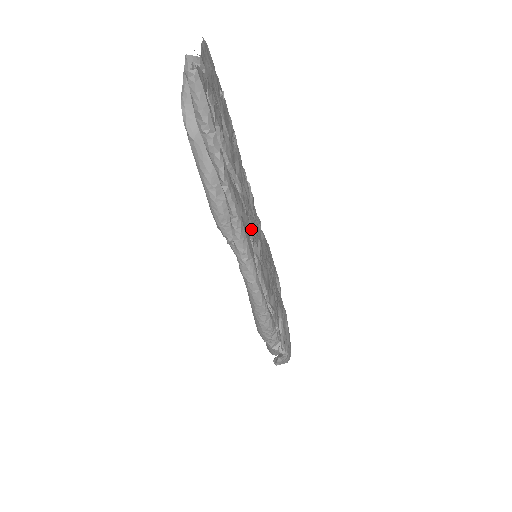
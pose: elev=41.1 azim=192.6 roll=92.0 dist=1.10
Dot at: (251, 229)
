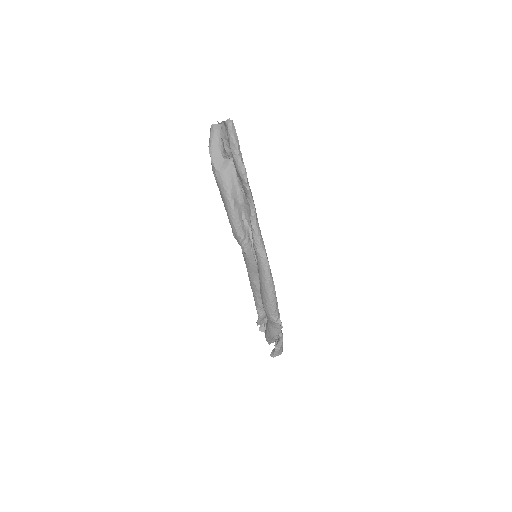
Dot at: occluded
